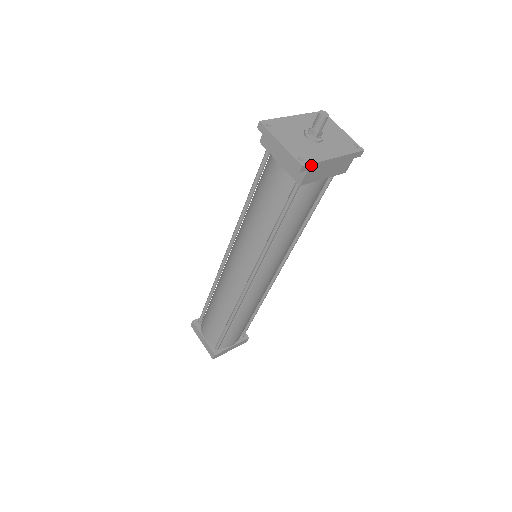
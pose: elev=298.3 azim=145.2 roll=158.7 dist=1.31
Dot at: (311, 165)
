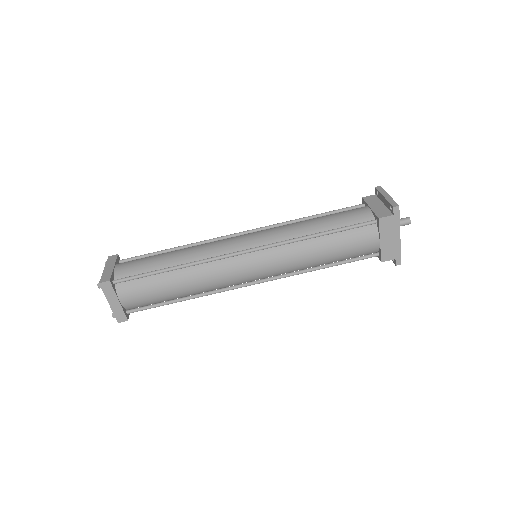
Dot at: (398, 215)
